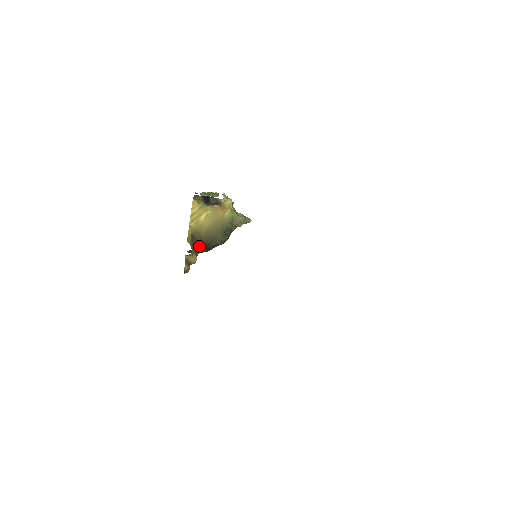
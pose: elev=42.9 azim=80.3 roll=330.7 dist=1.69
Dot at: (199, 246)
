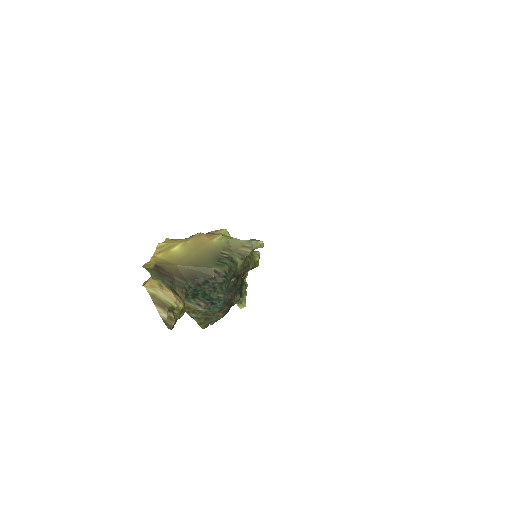
Dot at: (178, 282)
